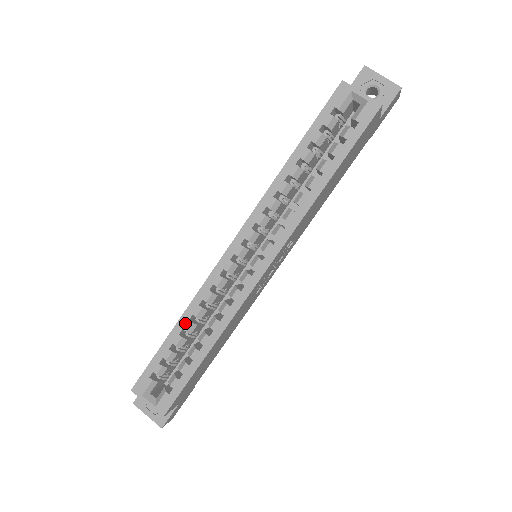
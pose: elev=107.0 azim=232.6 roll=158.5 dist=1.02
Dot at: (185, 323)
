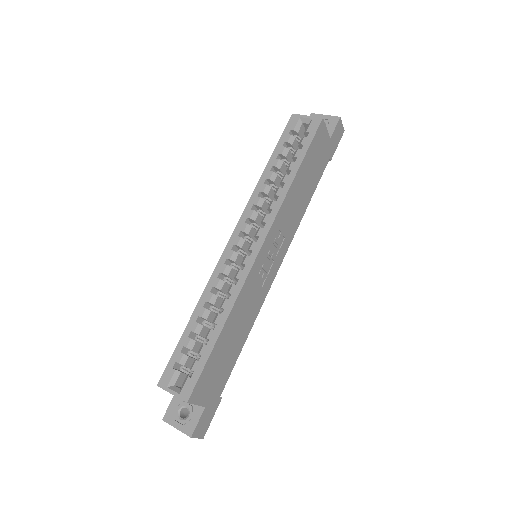
Dot at: (200, 310)
